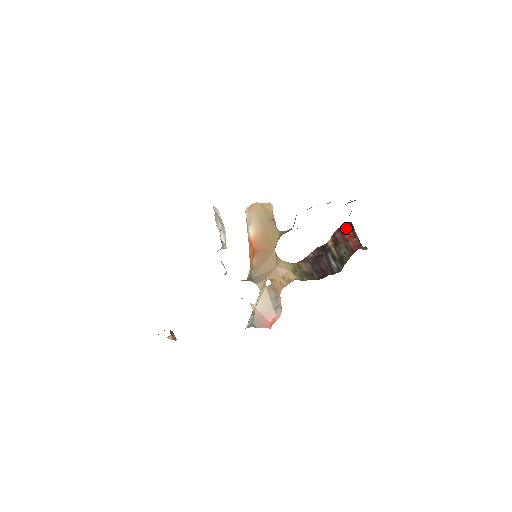
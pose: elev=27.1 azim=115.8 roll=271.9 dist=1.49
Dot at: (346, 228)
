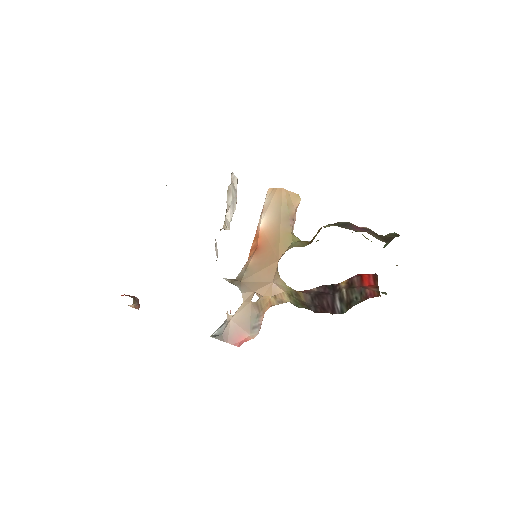
Dot at: (369, 276)
